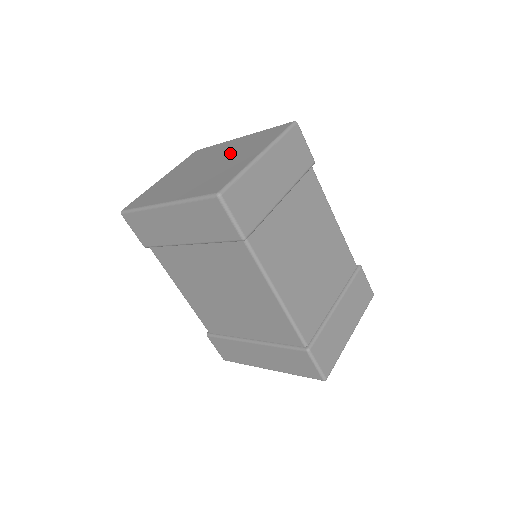
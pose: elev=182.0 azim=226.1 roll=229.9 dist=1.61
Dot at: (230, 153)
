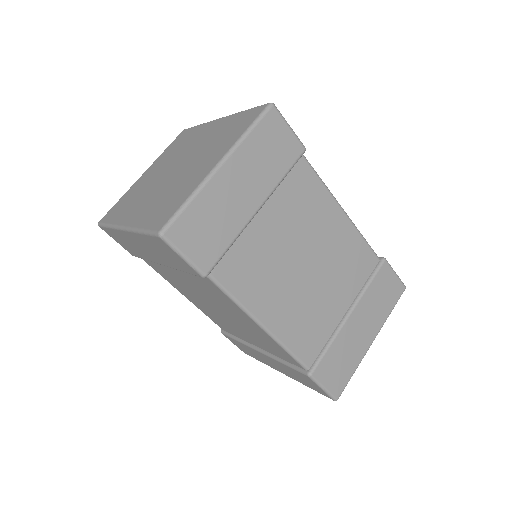
Dot at: (199, 150)
